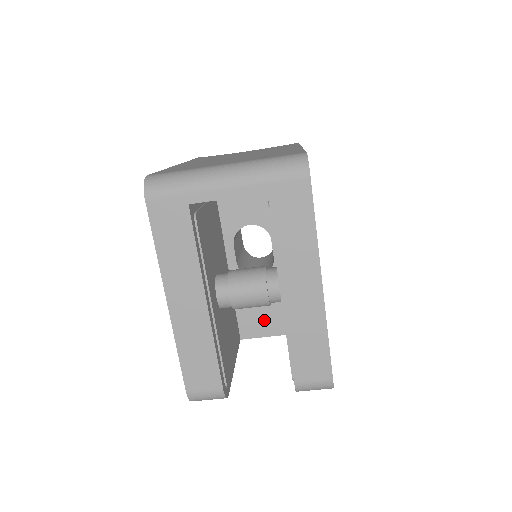
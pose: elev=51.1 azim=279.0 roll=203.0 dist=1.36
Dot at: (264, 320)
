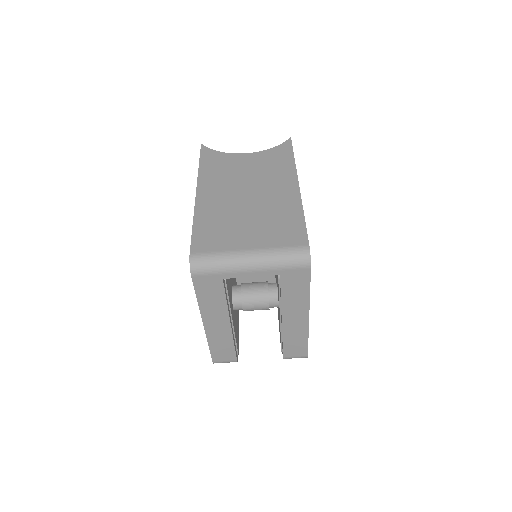
Dot at: occluded
